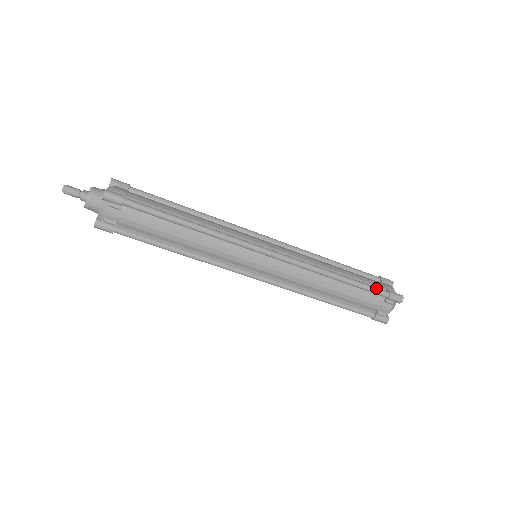
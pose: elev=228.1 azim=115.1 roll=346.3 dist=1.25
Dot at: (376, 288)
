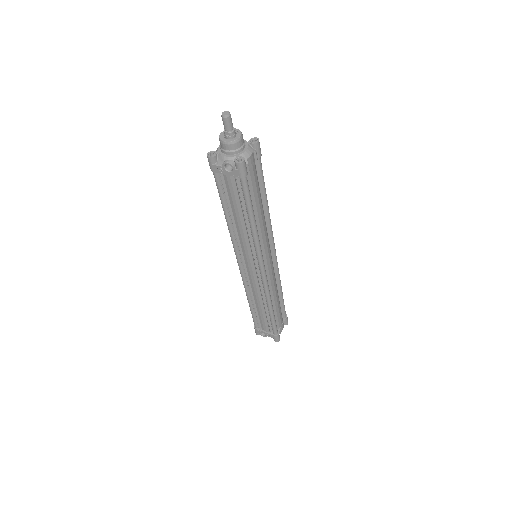
Dot at: occluded
